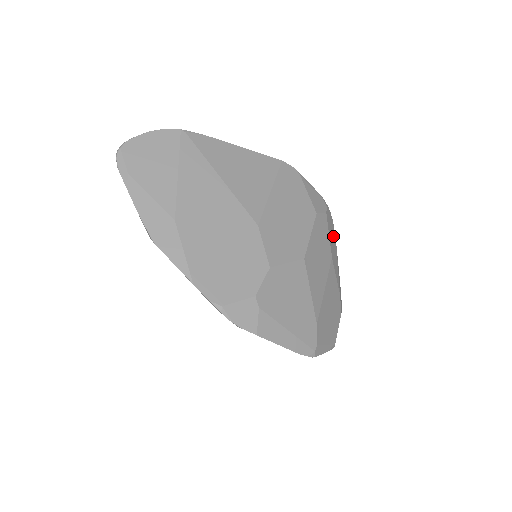
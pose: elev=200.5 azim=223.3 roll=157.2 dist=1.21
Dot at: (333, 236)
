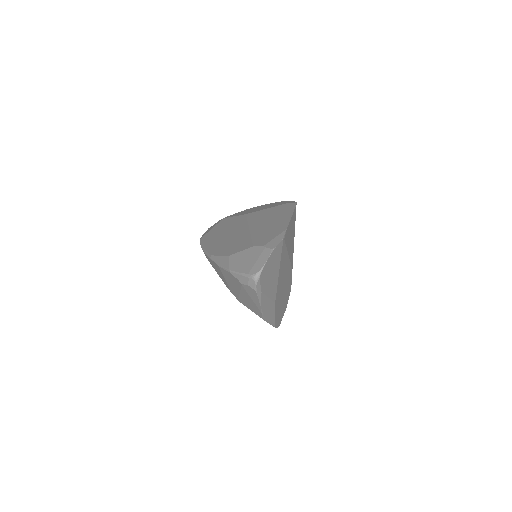
Dot at: occluded
